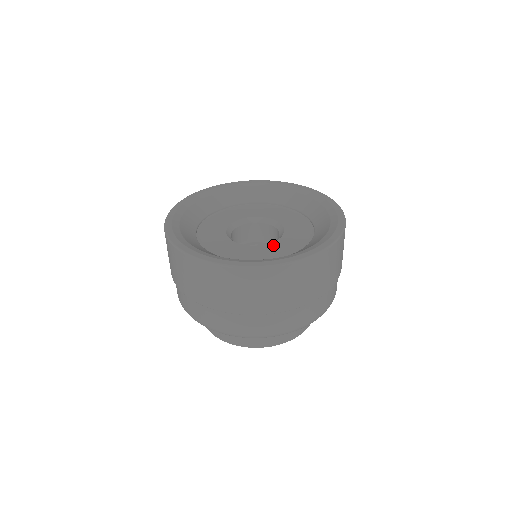
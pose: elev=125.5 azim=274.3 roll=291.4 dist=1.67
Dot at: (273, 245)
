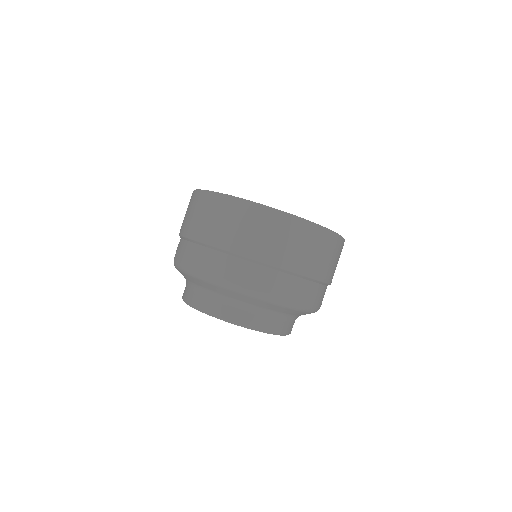
Dot at: occluded
